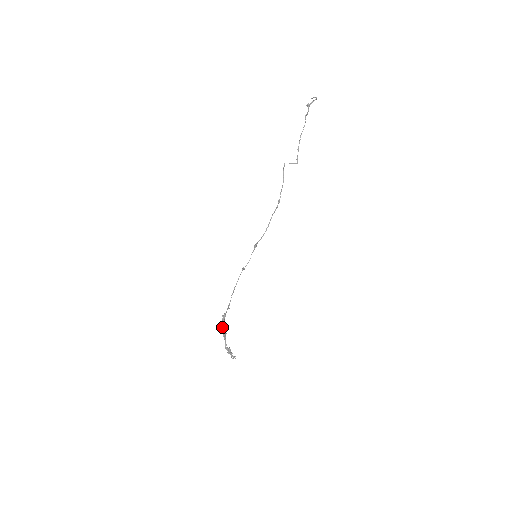
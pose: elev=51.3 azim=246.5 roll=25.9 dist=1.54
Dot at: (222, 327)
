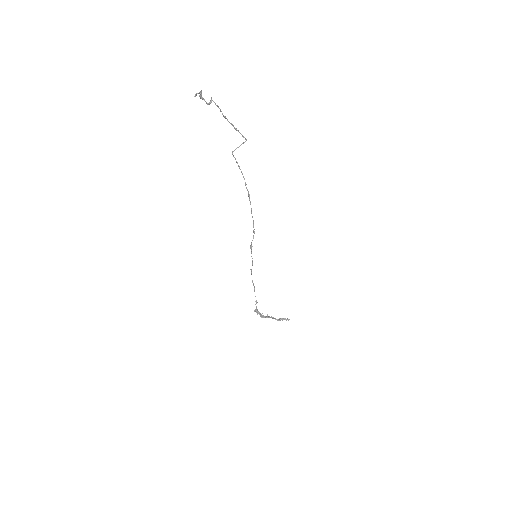
Dot at: (261, 314)
